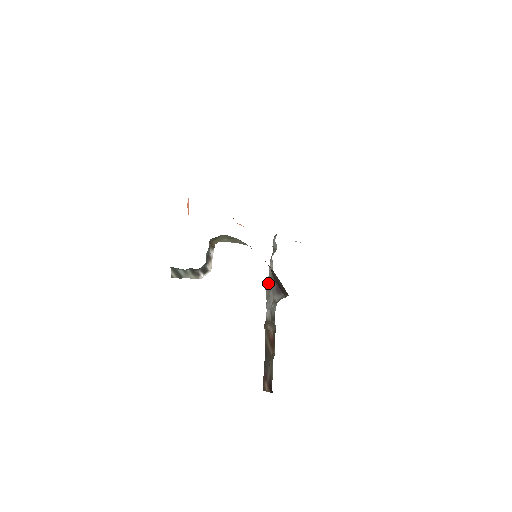
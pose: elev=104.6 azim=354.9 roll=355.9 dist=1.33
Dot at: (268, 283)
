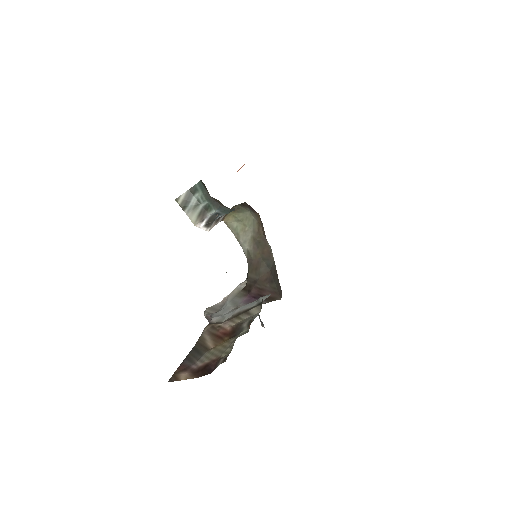
Dot at: (217, 304)
